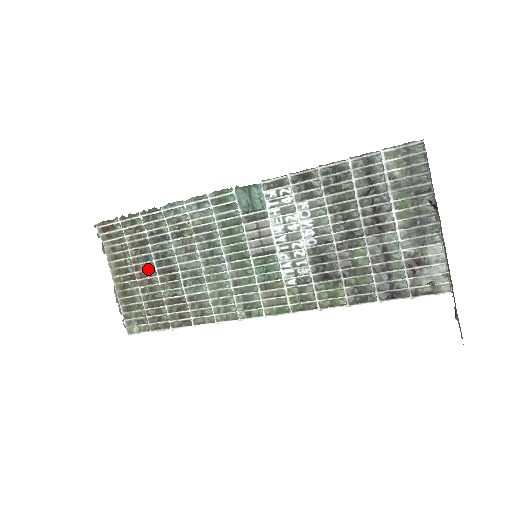
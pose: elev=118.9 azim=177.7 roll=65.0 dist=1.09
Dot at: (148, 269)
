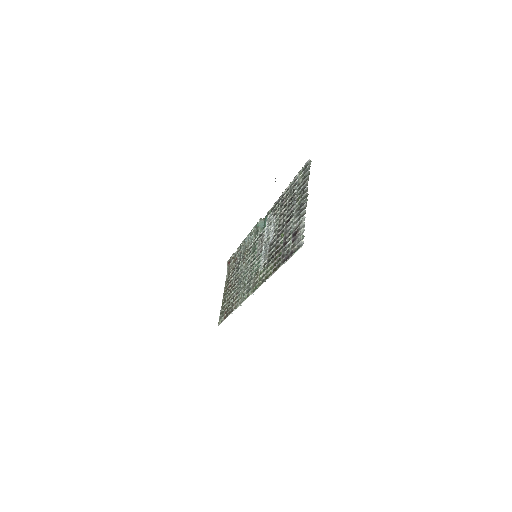
Dot at: (232, 281)
